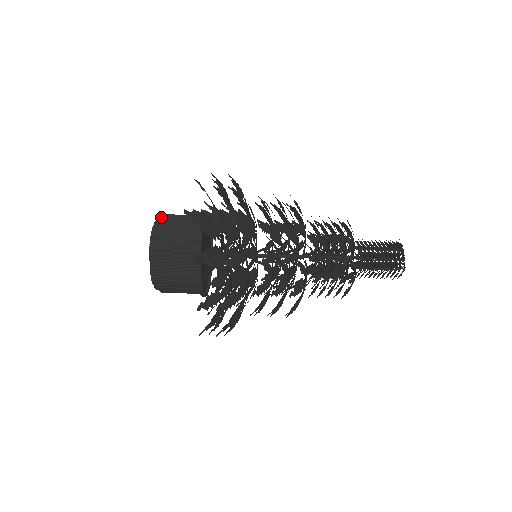
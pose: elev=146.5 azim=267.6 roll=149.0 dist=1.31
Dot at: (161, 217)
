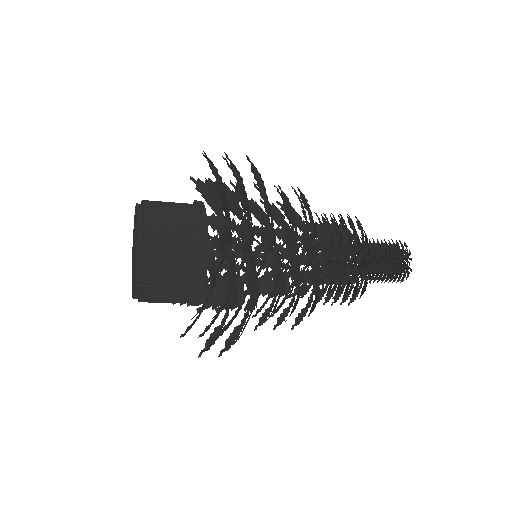
Dot at: (144, 201)
